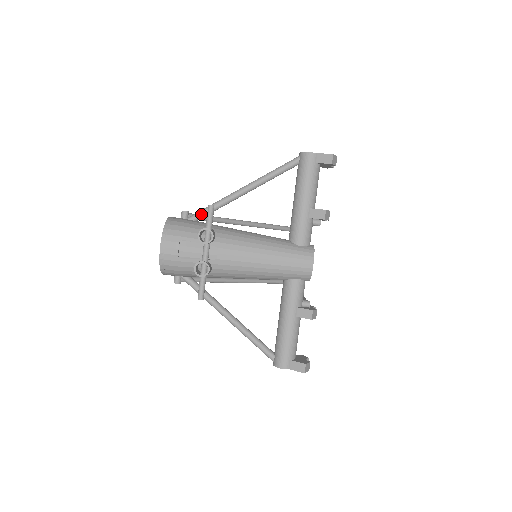
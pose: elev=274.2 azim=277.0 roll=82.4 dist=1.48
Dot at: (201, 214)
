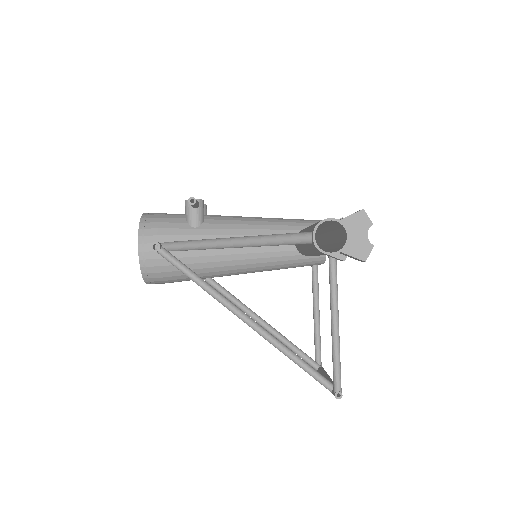
Dot at: occluded
